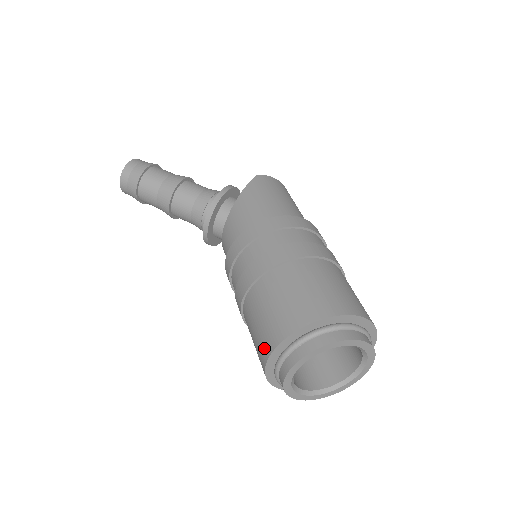
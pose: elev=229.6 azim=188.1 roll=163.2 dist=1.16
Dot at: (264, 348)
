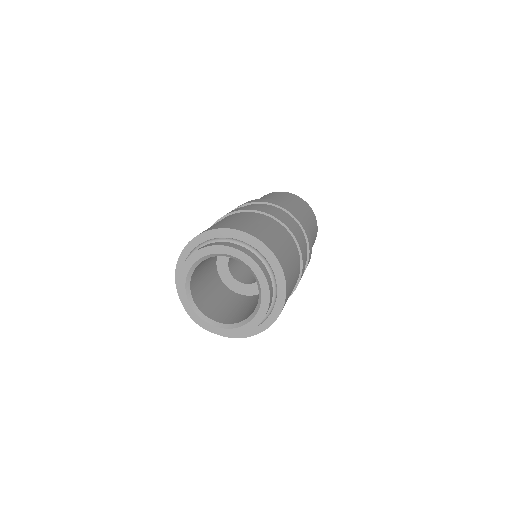
Dot at: occluded
